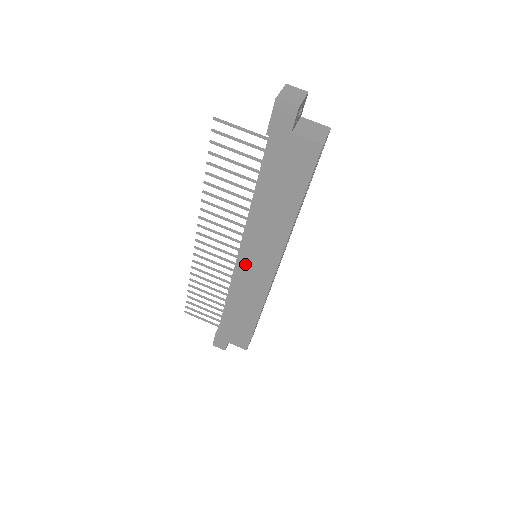
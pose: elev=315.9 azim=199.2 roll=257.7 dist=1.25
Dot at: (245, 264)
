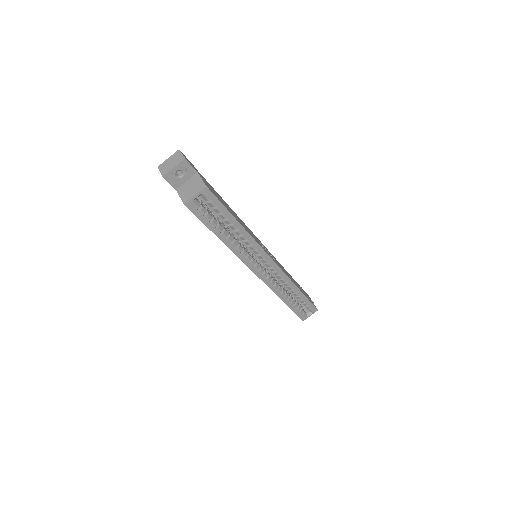
Dot at: occluded
